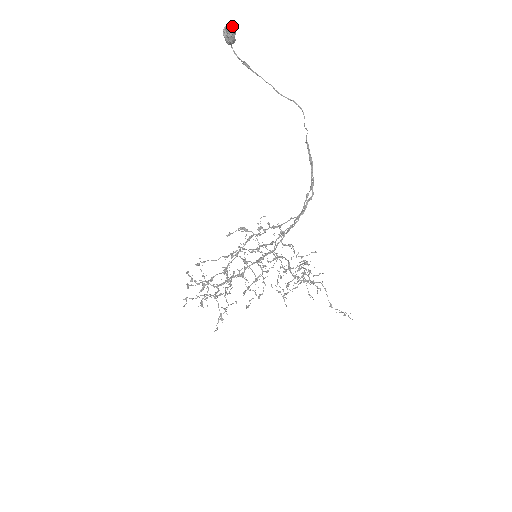
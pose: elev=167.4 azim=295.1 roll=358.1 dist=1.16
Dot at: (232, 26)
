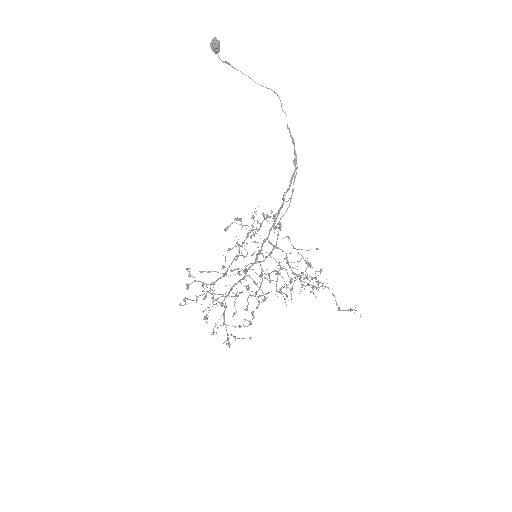
Dot at: (216, 39)
